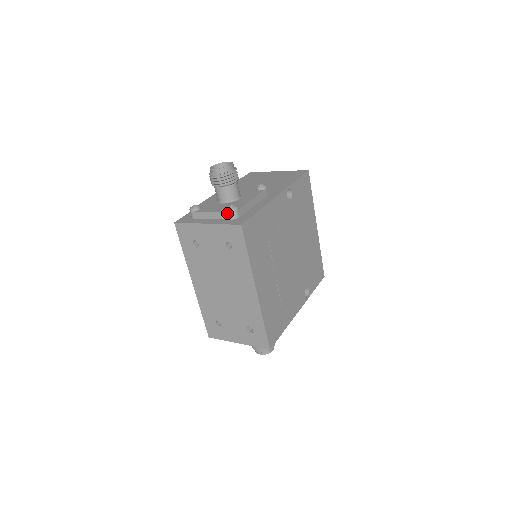
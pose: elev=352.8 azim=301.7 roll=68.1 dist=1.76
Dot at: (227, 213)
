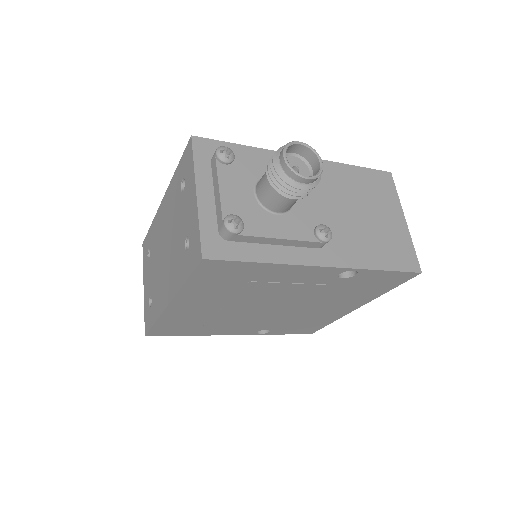
Dot at: (222, 219)
